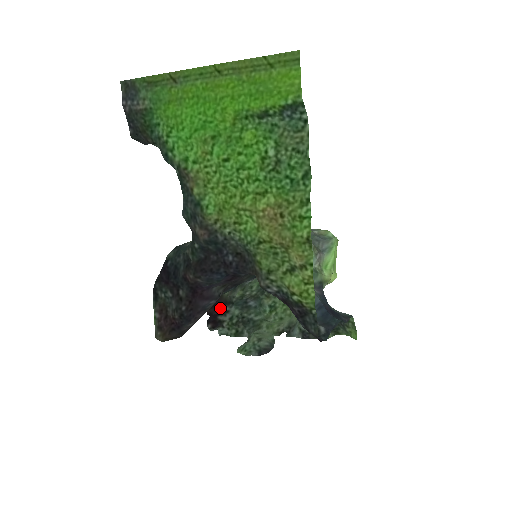
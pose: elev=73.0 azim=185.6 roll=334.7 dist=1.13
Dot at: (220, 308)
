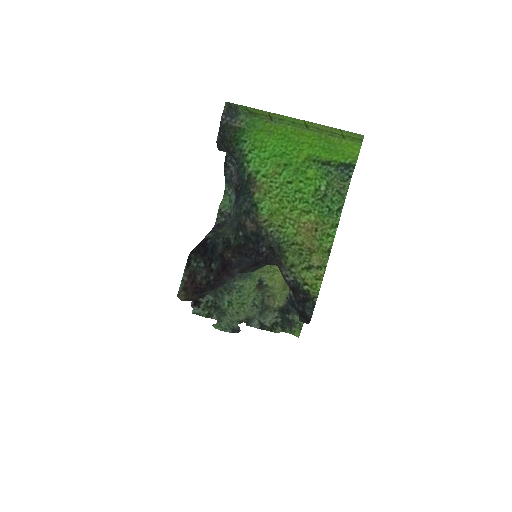
Dot at: occluded
